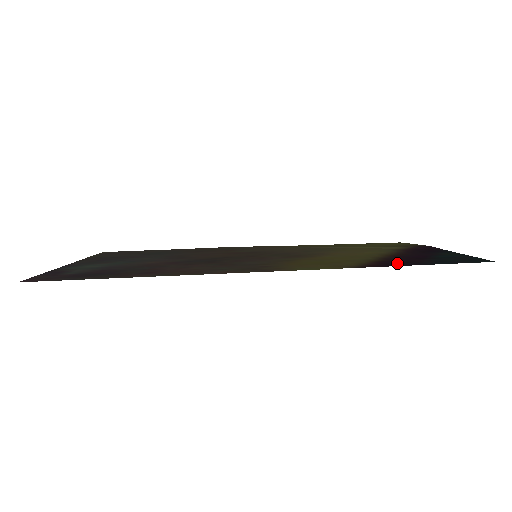
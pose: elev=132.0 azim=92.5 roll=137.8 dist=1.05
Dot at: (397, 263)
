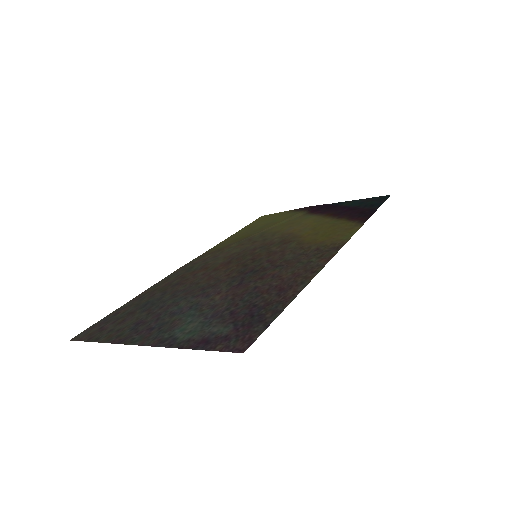
Dot at: (363, 214)
